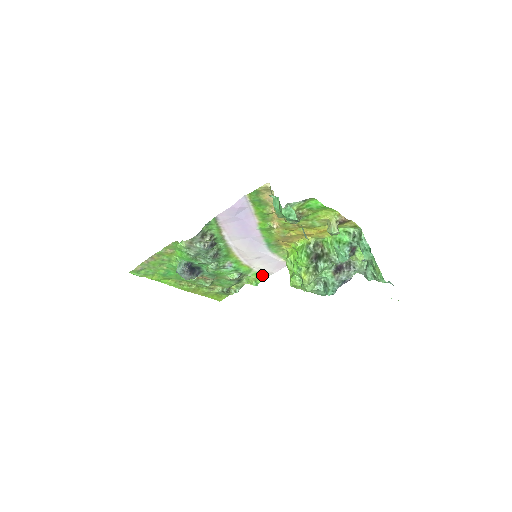
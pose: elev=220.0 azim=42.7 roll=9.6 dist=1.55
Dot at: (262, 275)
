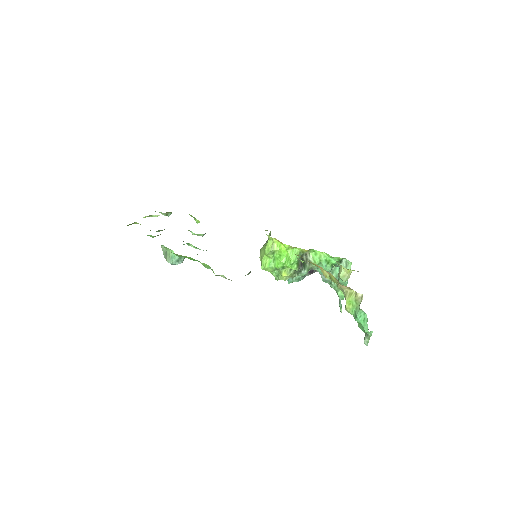
Dot at: occluded
